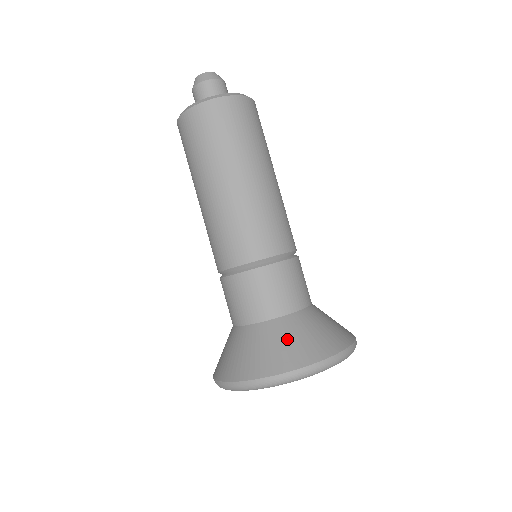
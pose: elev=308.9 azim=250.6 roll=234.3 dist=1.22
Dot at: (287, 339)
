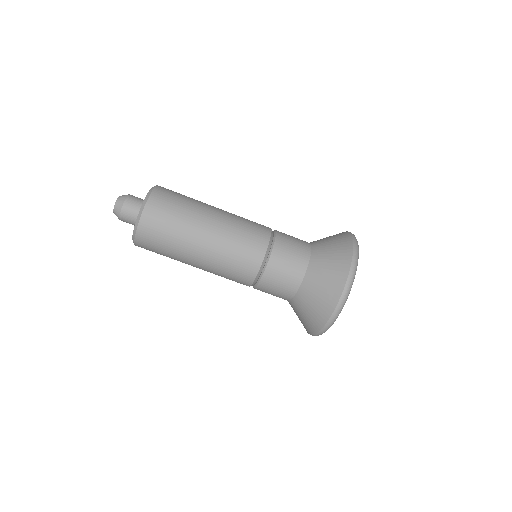
Dot at: (323, 276)
